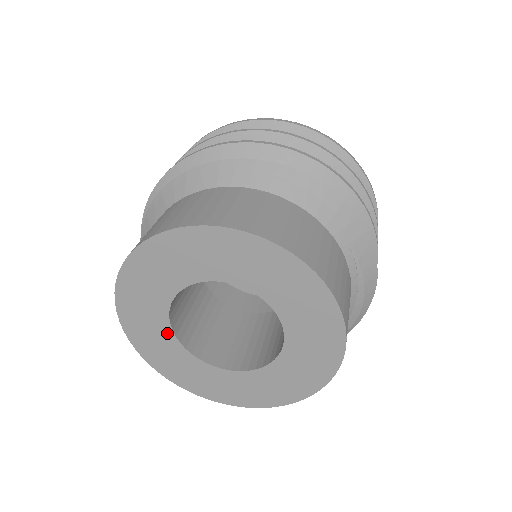
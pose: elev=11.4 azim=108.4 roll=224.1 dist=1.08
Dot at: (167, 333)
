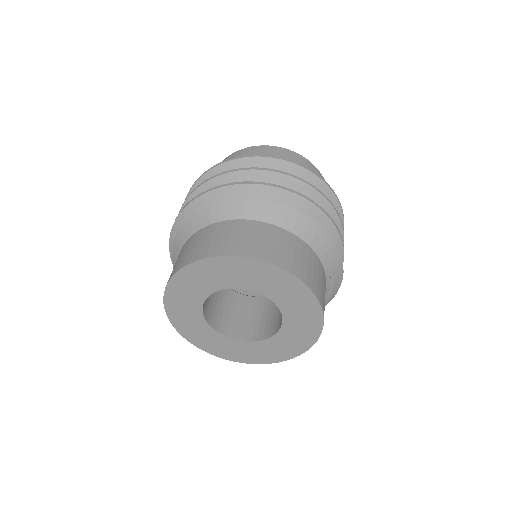
Dot at: (198, 315)
